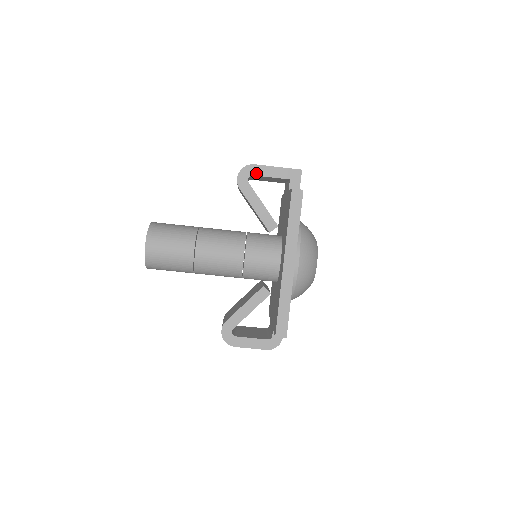
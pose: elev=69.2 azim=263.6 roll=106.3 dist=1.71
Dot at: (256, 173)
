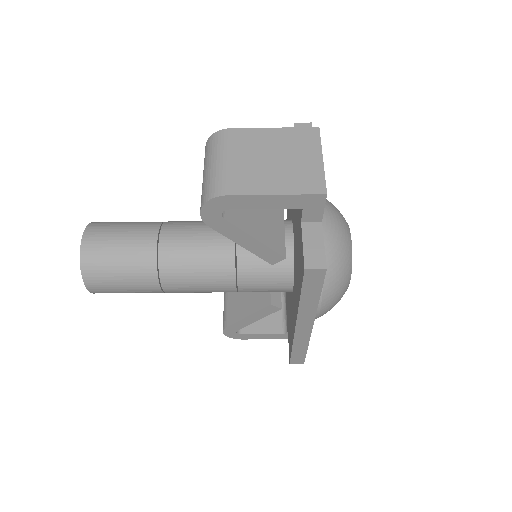
Dot at: (235, 206)
